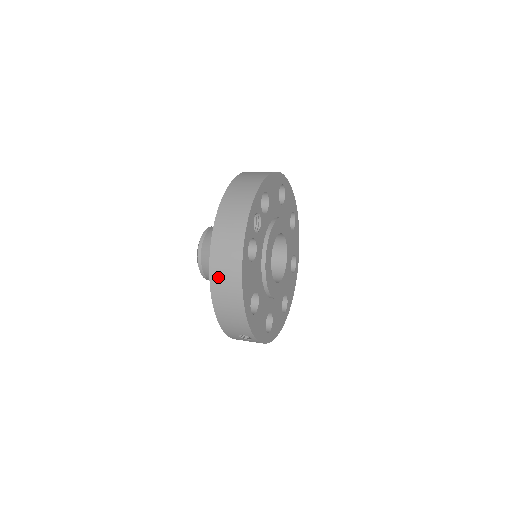
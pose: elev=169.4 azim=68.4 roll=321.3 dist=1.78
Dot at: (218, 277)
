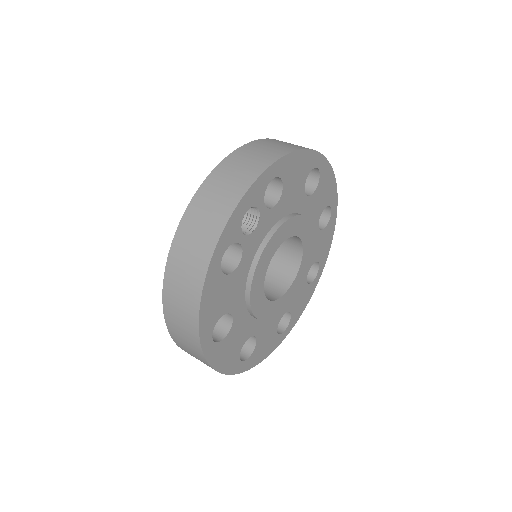
Dot at: (173, 284)
